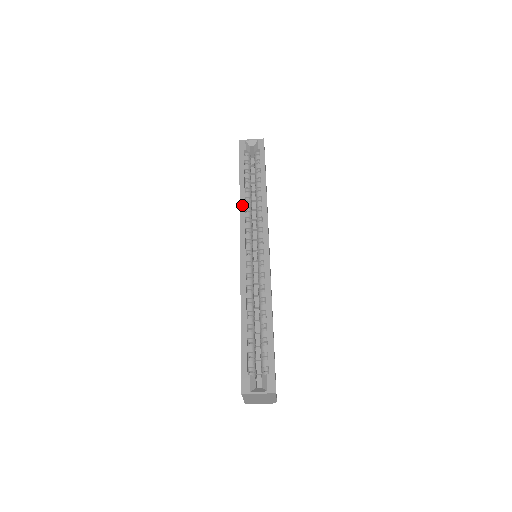
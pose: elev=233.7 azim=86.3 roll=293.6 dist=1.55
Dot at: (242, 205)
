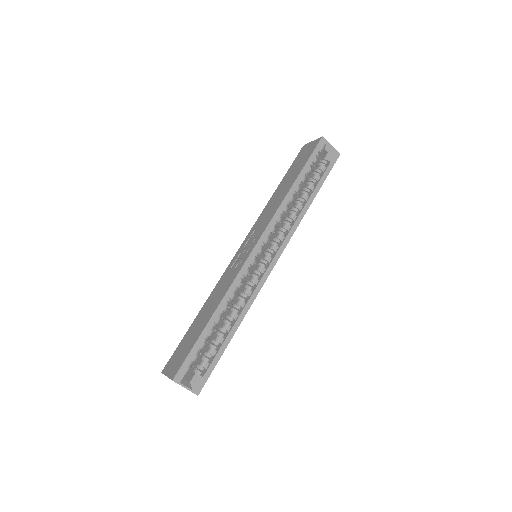
Dot at: (282, 207)
